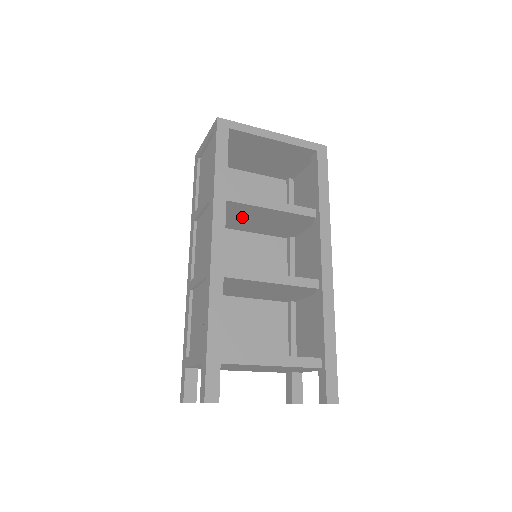
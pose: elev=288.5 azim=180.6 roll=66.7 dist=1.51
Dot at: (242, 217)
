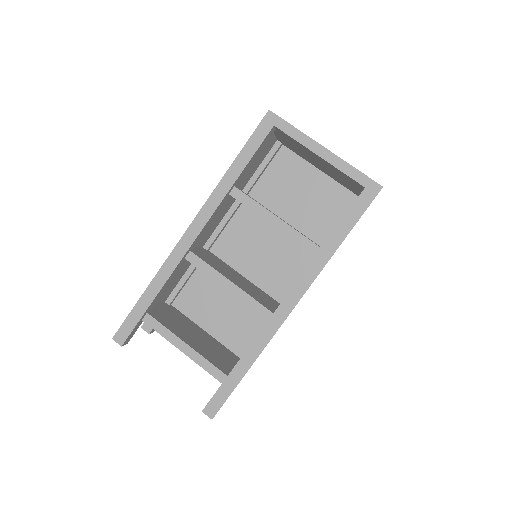
Dot at: occluded
